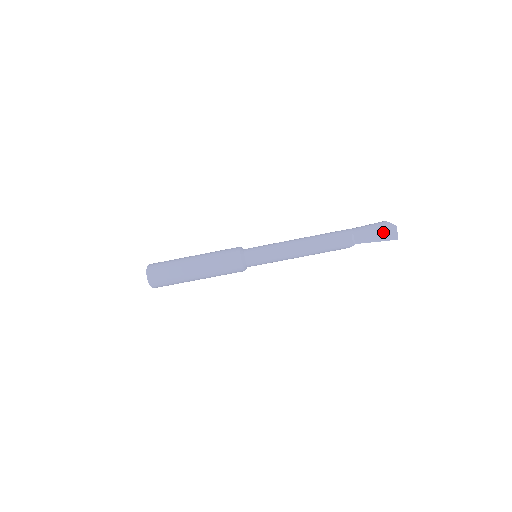
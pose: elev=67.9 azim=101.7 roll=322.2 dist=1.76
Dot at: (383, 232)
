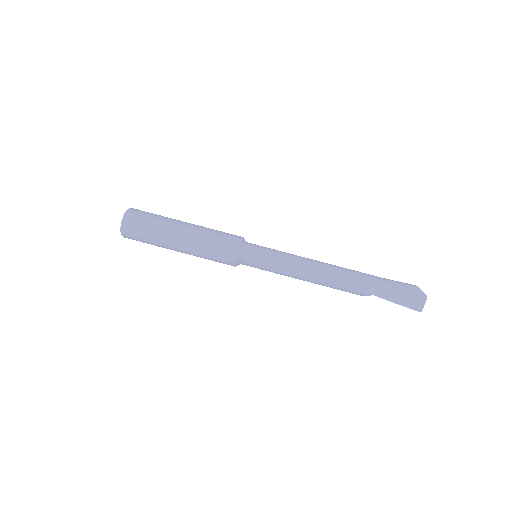
Dot at: (409, 296)
